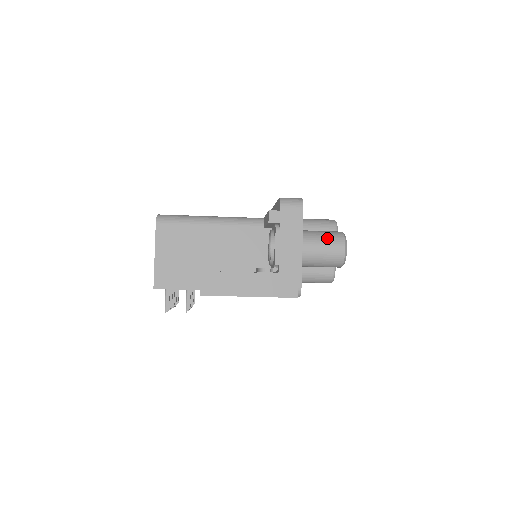
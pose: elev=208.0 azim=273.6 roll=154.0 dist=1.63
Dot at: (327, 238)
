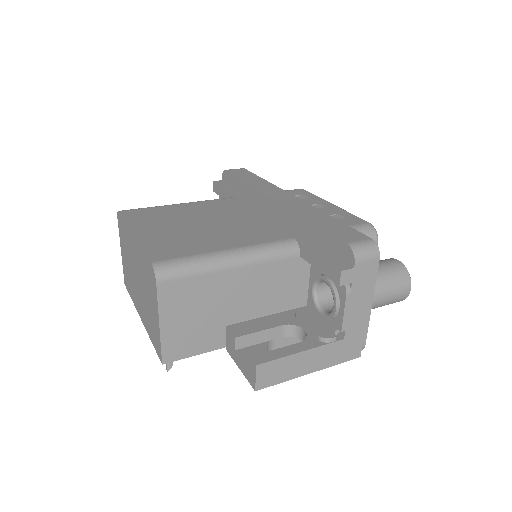
Dot at: (393, 281)
